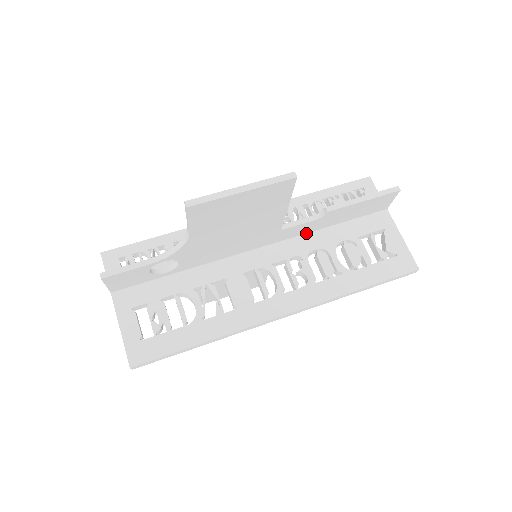
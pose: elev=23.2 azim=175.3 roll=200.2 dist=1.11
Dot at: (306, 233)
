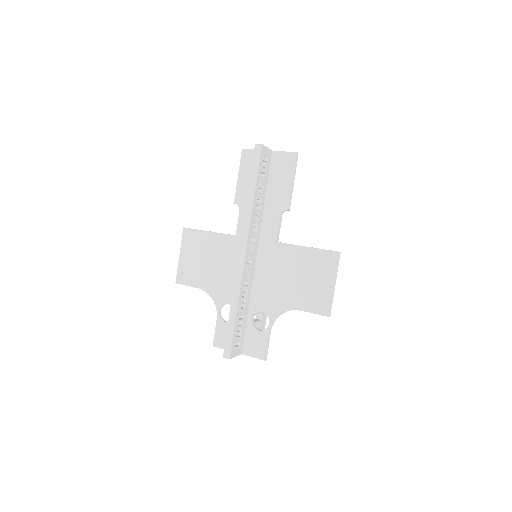
Dot at: (264, 218)
